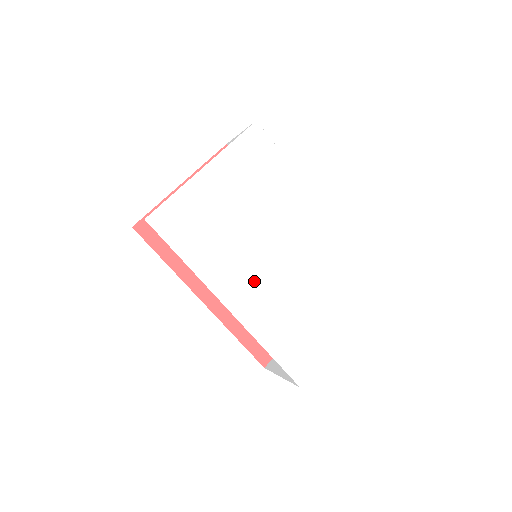
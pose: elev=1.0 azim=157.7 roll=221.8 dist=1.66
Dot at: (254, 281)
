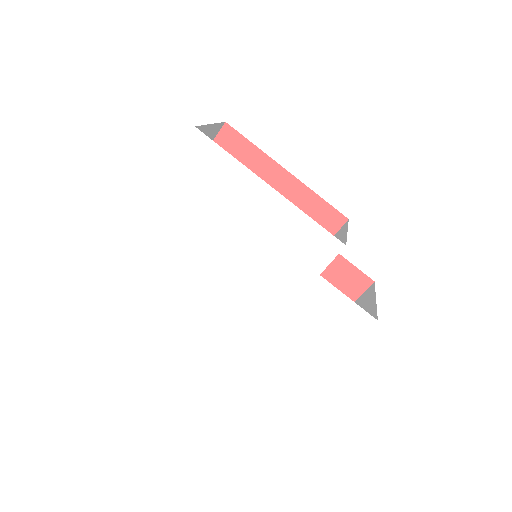
Dot at: (229, 299)
